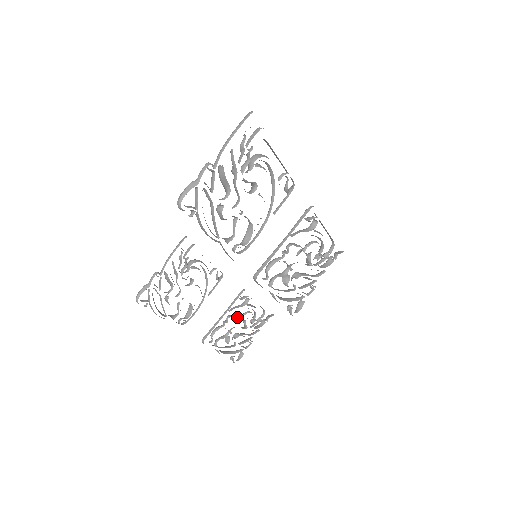
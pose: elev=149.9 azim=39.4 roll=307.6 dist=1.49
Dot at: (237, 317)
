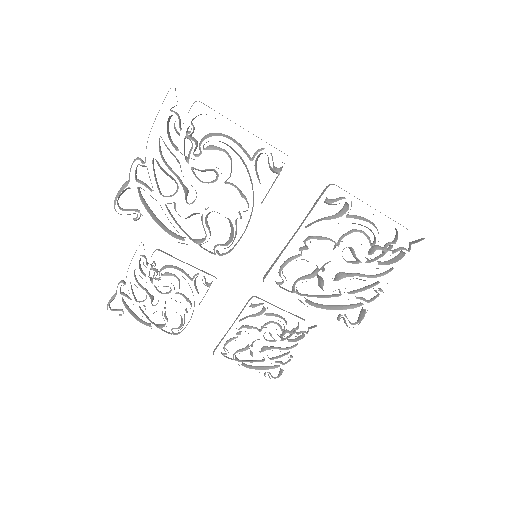
Dot at: (254, 328)
